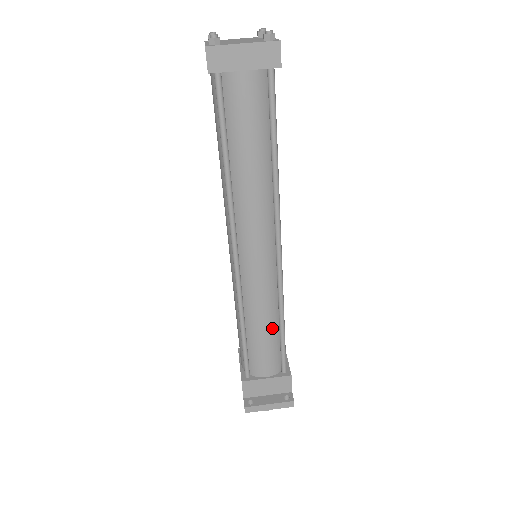
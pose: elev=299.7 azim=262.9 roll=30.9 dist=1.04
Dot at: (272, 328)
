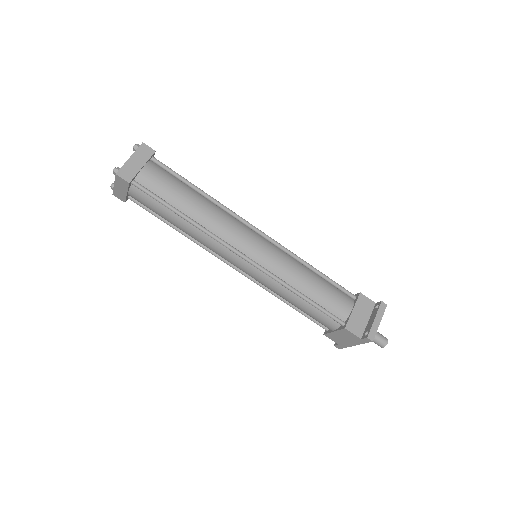
Dot at: (313, 277)
